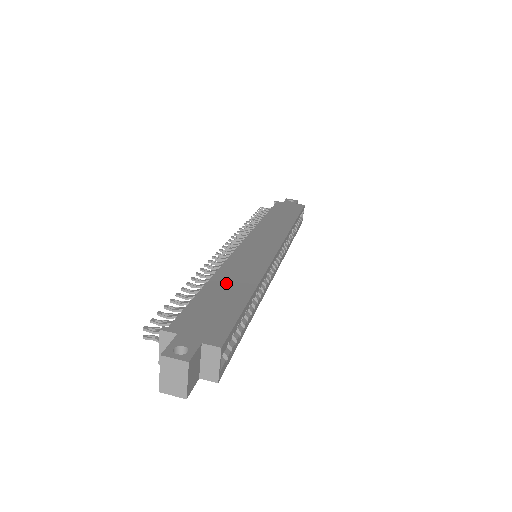
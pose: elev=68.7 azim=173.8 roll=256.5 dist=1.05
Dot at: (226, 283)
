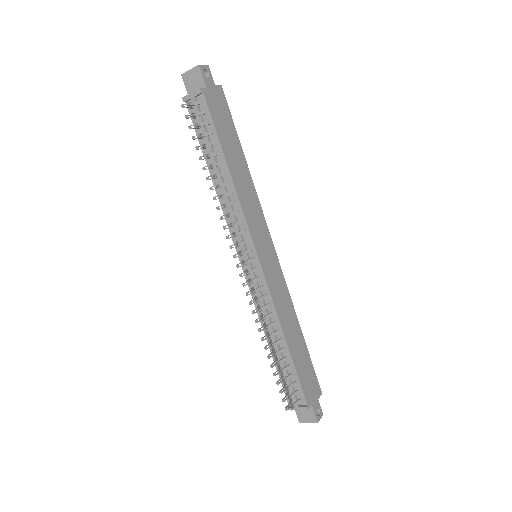
Dot at: (293, 338)
